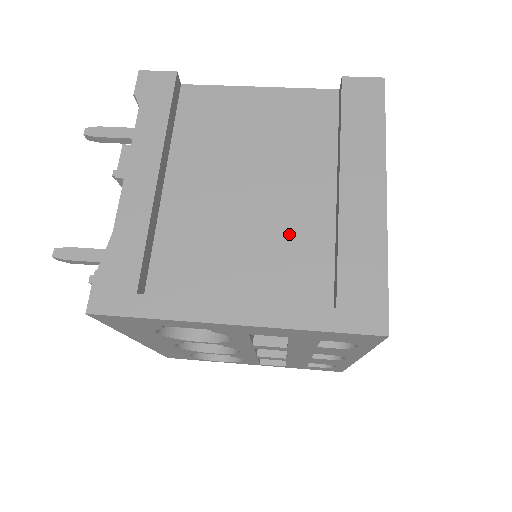
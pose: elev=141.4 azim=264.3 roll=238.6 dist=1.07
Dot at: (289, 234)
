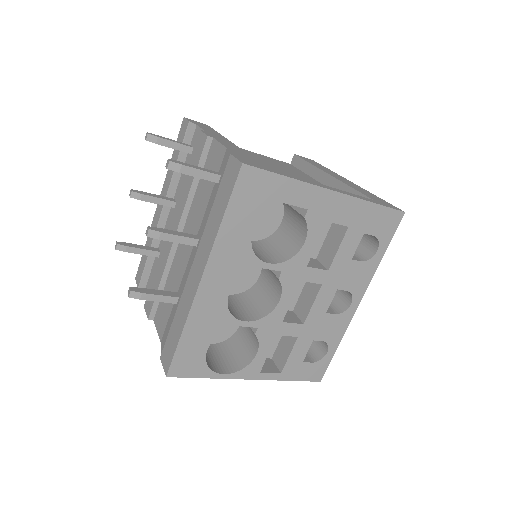
Dot at: occluded
